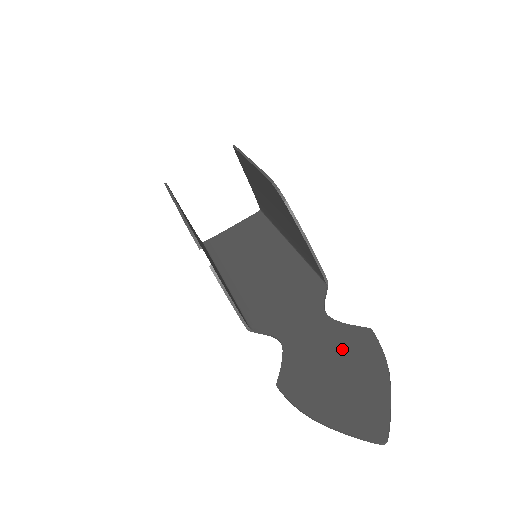
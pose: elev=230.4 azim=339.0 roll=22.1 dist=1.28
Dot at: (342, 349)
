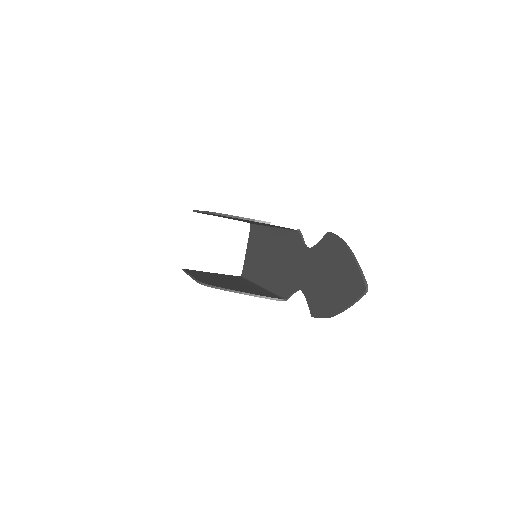
Dot at: (324, 260)
